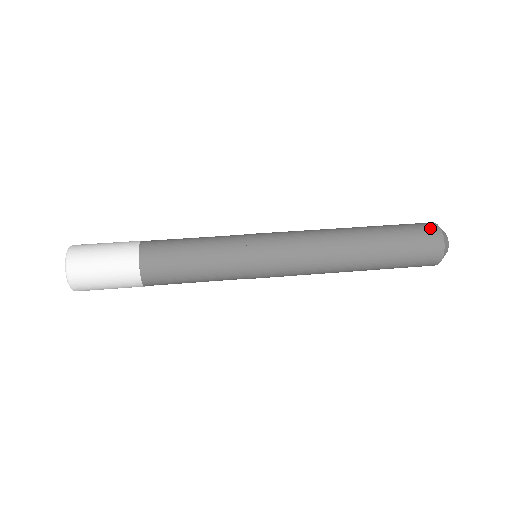
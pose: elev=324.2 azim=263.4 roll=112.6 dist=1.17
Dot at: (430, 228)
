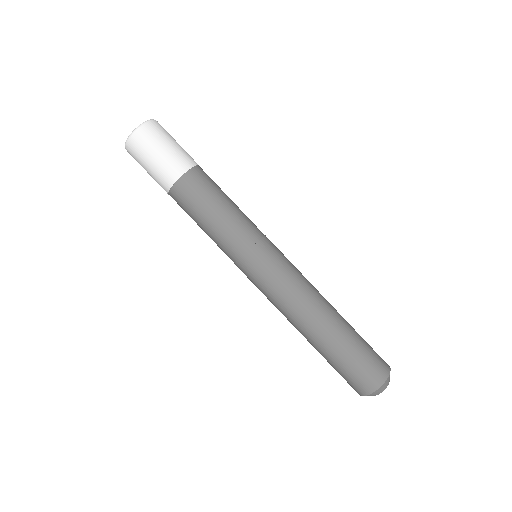
Dot at: (360, 389)
